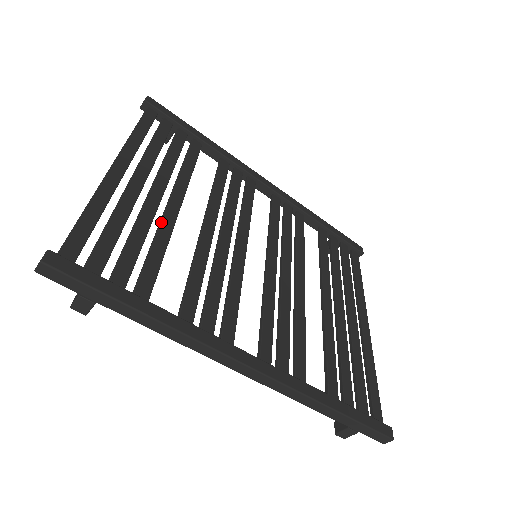
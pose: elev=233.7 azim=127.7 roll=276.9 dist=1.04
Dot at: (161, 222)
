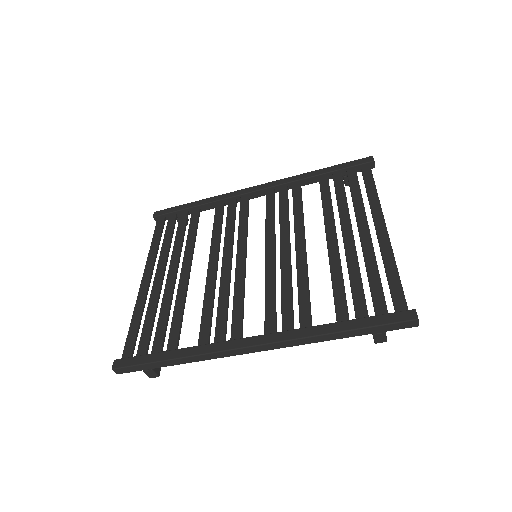
Dot at: (177, 291)
